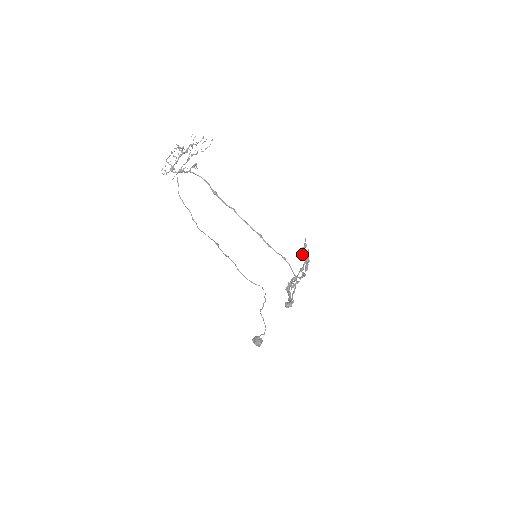
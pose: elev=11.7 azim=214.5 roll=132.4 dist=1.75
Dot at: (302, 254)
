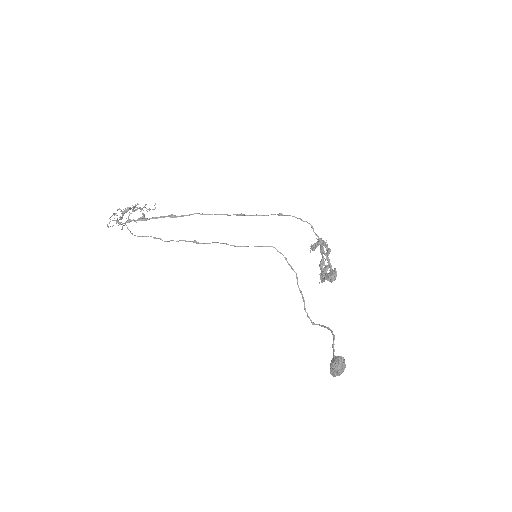
Dot at: (313, 246)
